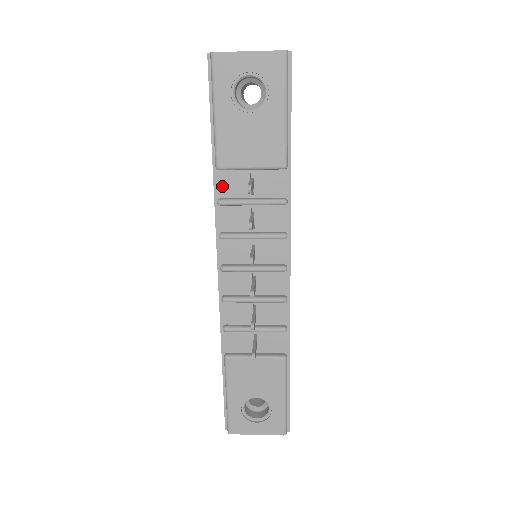
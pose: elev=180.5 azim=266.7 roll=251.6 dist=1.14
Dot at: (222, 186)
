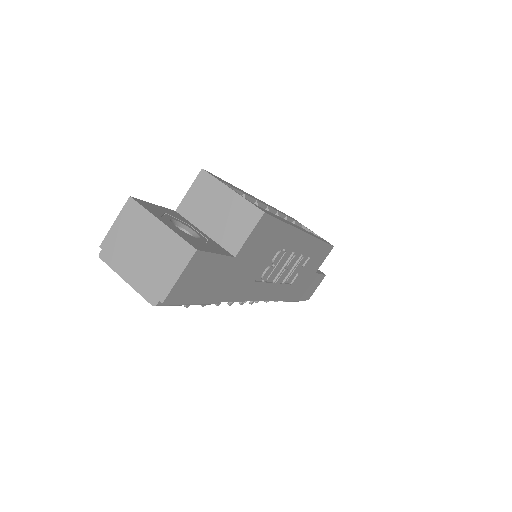
Dot at: occluded
